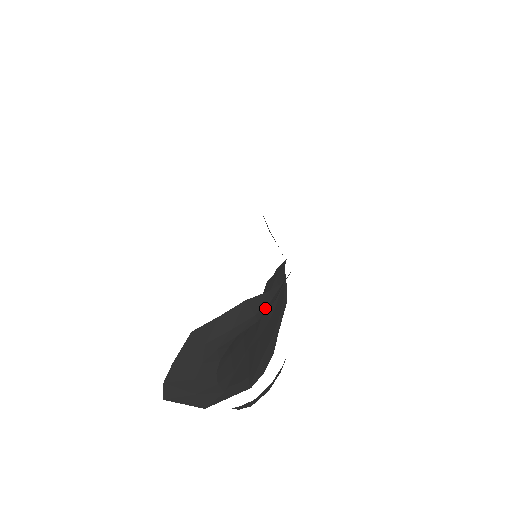
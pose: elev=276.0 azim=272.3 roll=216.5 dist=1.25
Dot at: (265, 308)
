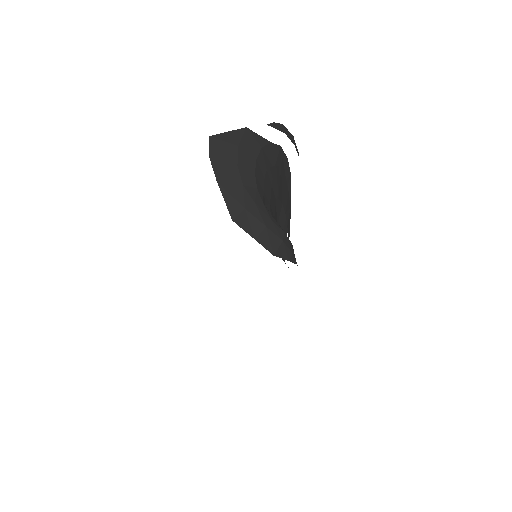
Dot at: occluded
